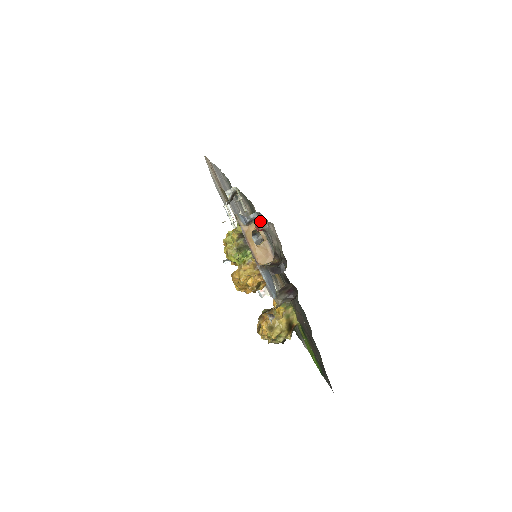
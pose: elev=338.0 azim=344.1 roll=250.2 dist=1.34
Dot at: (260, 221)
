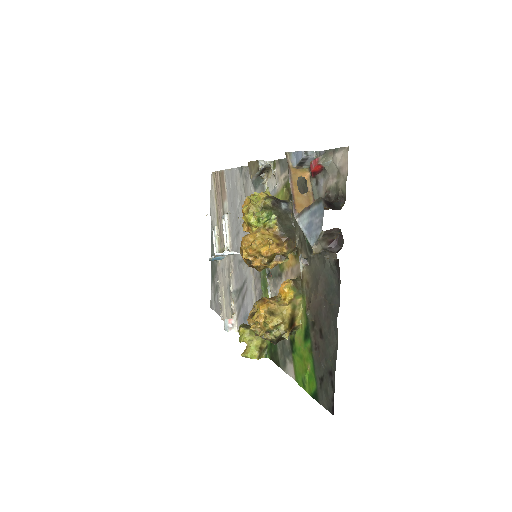
Dot at: (321, 155)
